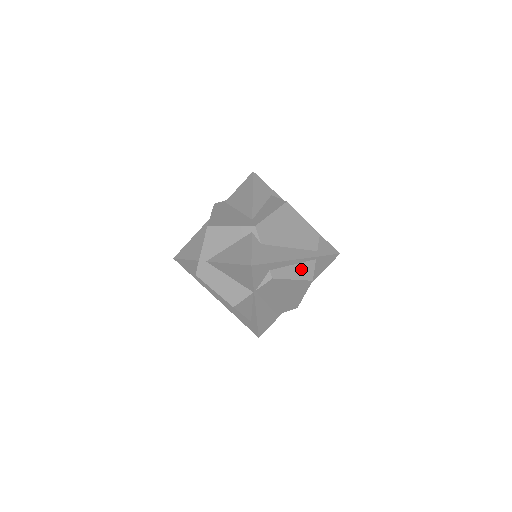
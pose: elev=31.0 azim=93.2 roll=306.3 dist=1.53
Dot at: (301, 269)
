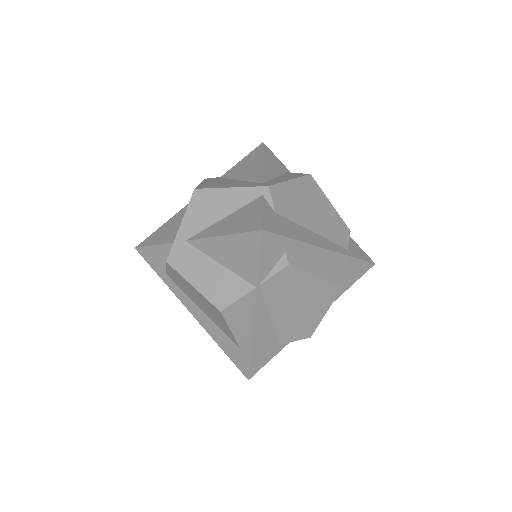
Dot at: (327, 266)
